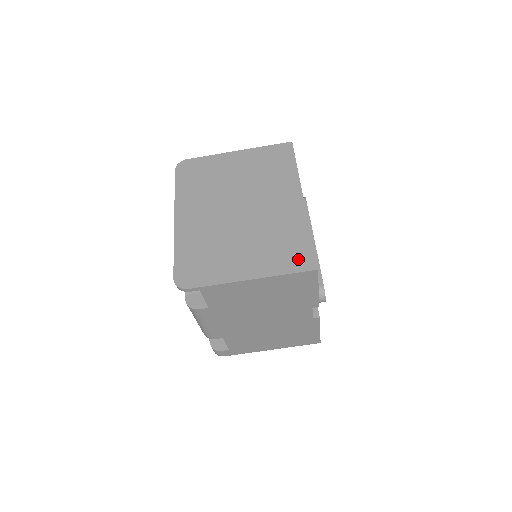
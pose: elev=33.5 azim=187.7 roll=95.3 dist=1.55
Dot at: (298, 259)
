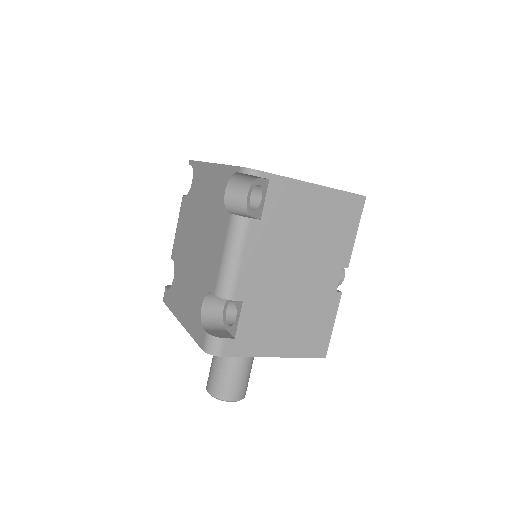
Dot at: occluded
